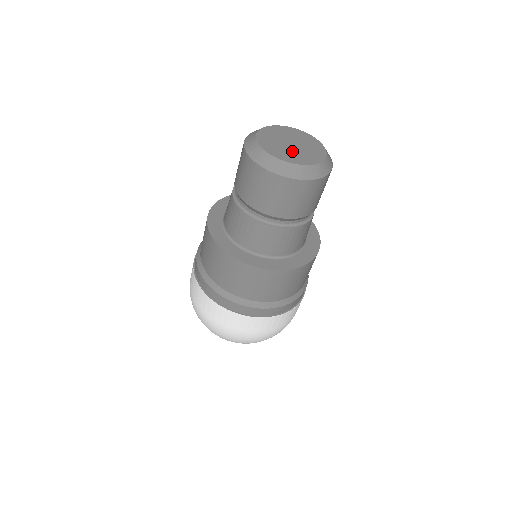
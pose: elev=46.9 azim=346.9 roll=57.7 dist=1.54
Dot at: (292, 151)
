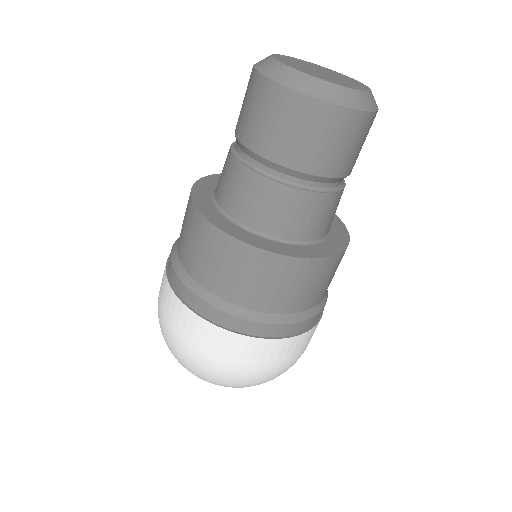
Dot at: (317, 73)
